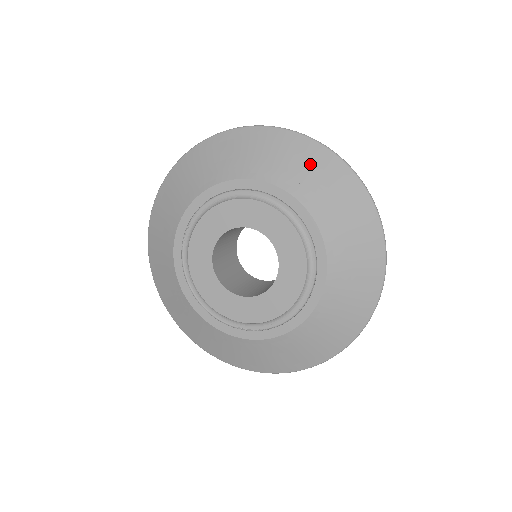
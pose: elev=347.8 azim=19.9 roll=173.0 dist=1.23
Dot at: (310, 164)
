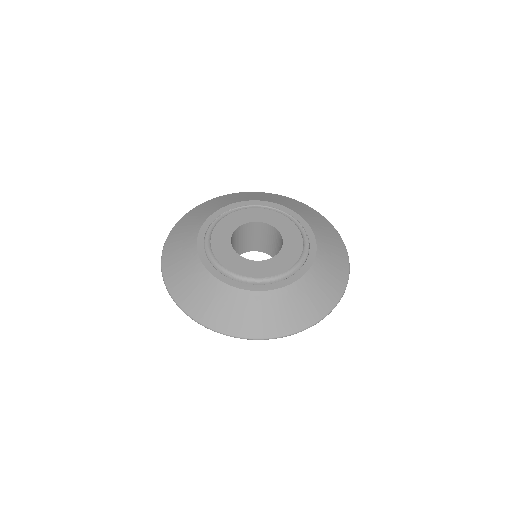
Dot at: (248, 195)
